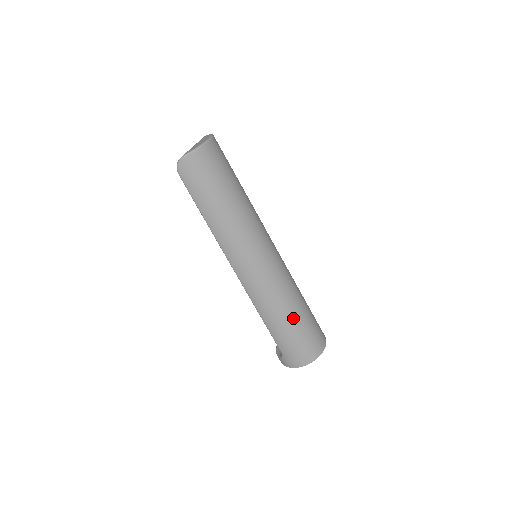
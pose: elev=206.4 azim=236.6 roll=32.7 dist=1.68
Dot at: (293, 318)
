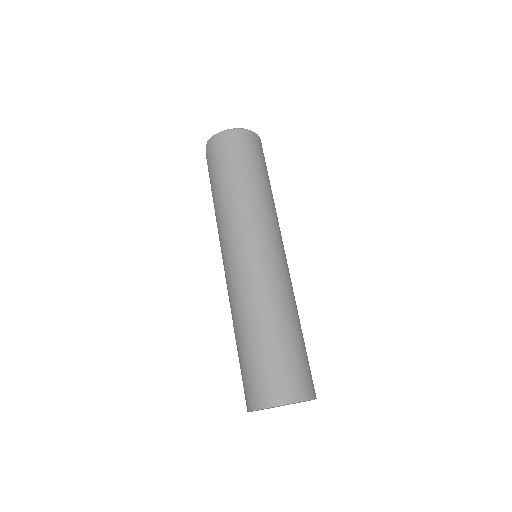
Dot at: (252, 333)
